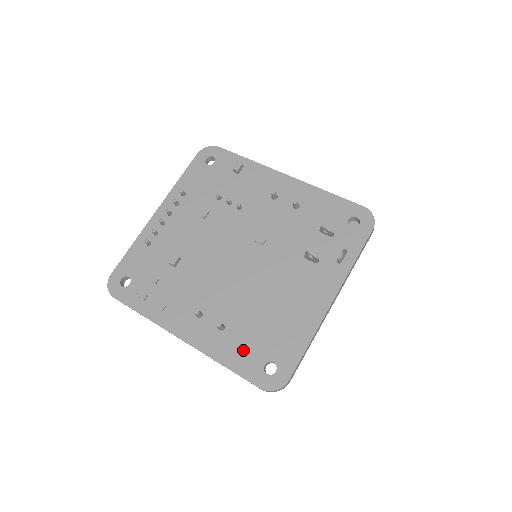
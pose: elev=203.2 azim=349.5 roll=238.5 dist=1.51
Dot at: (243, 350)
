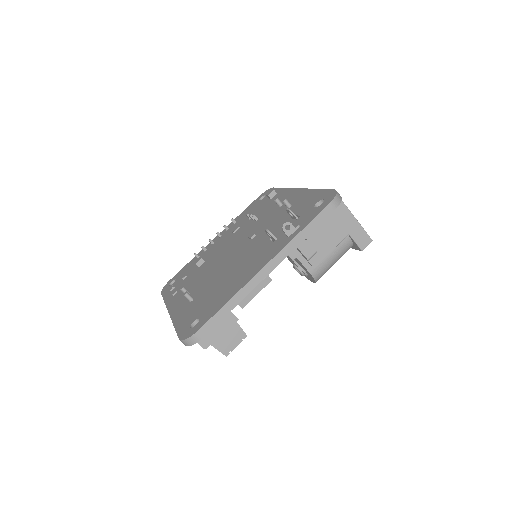
Dot at: (190, 313)
